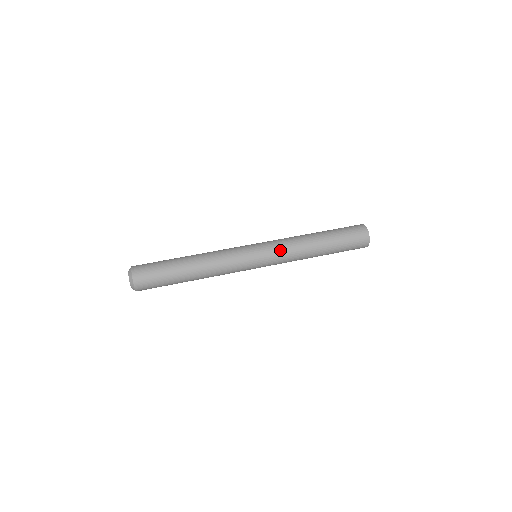
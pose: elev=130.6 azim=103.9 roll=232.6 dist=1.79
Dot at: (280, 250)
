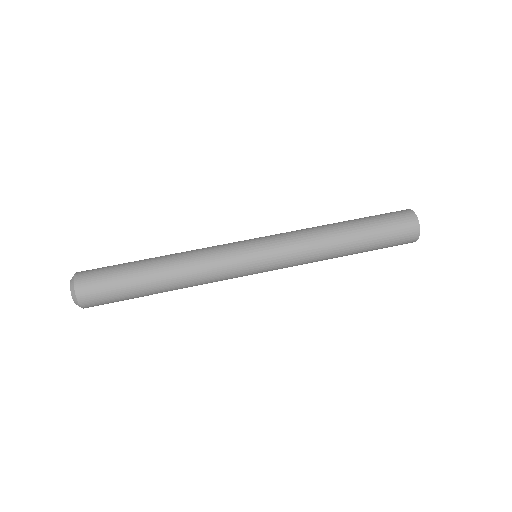
Dot at: (292, 264)
